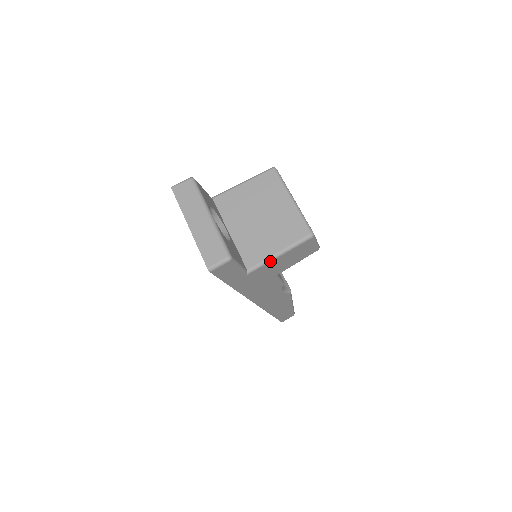
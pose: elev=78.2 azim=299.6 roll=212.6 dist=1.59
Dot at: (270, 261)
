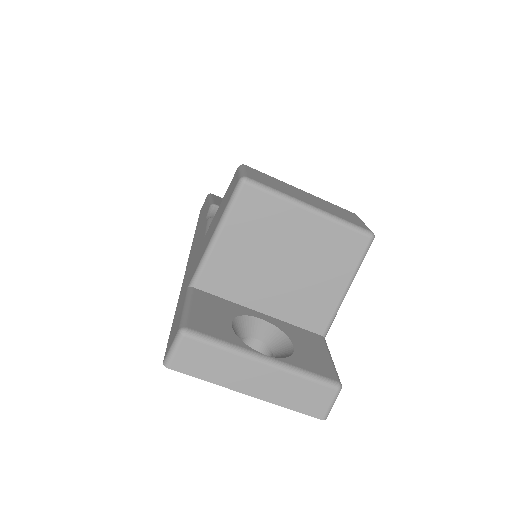
Dot at: occluded
